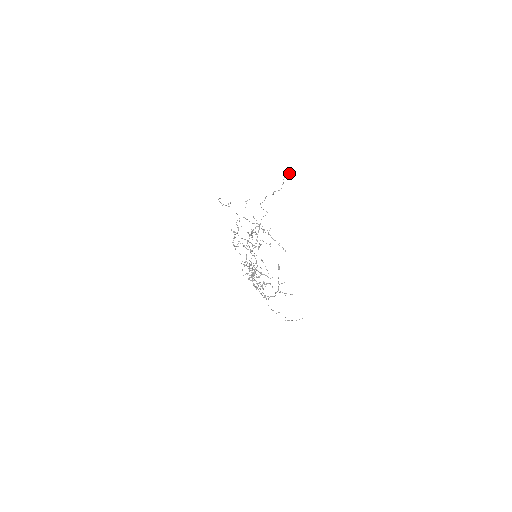
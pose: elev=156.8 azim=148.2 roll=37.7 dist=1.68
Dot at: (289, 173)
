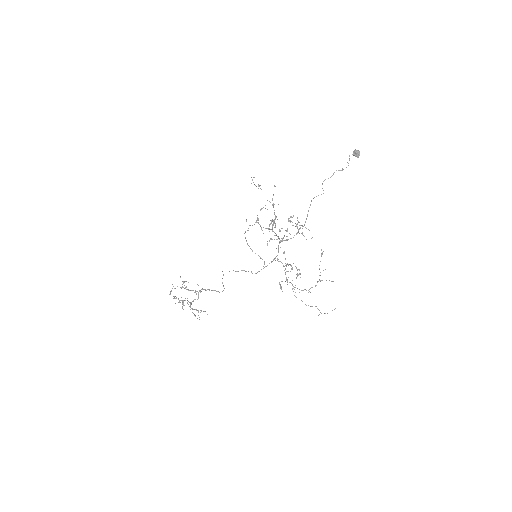
Dot at: (358, 152)
